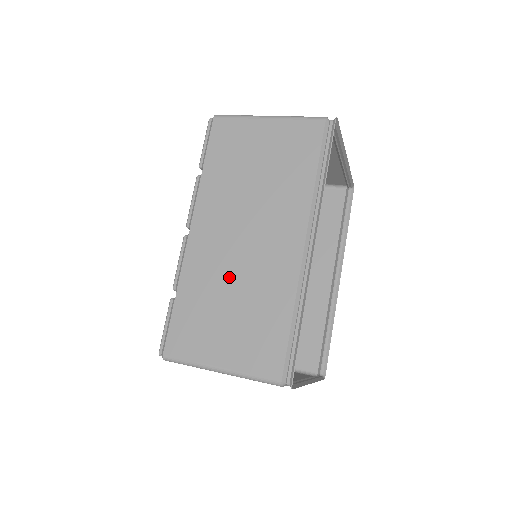
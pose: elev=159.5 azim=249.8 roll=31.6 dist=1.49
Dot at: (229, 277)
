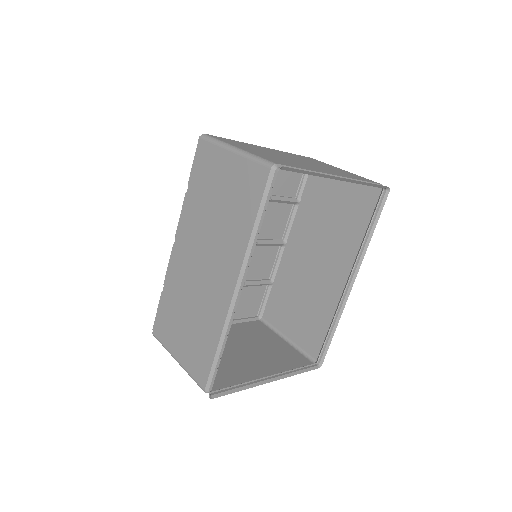
Dot at: (190, 293)
